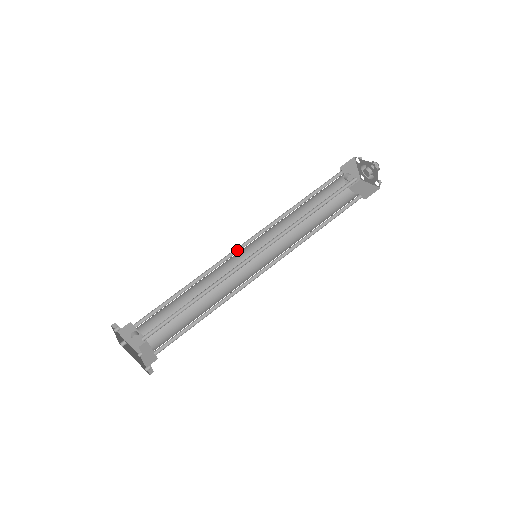
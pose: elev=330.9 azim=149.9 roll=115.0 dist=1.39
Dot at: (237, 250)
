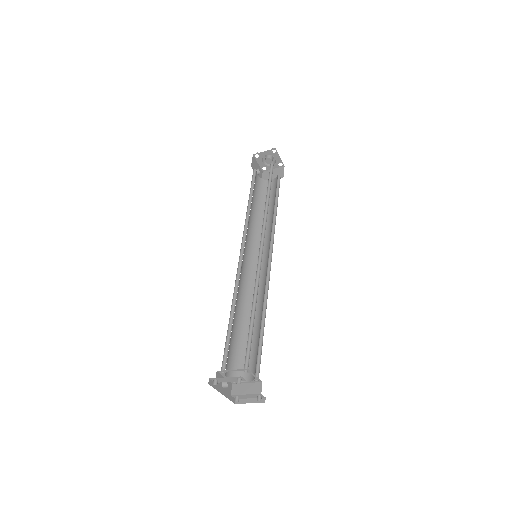
Dot at: (240, 261)
